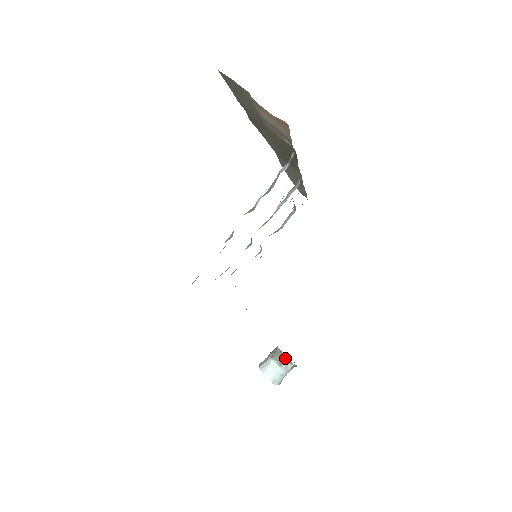
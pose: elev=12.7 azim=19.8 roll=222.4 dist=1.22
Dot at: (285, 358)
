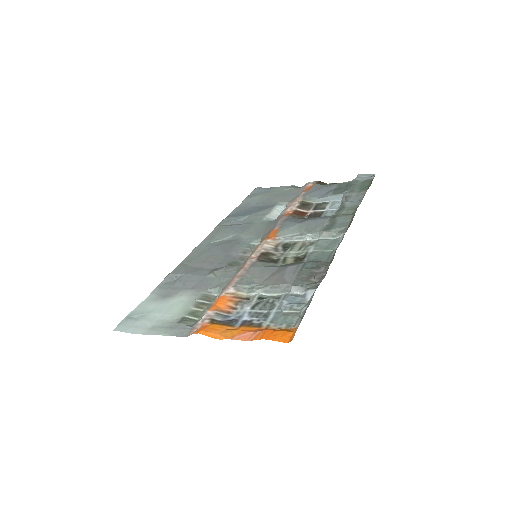
Dot at: occluded
